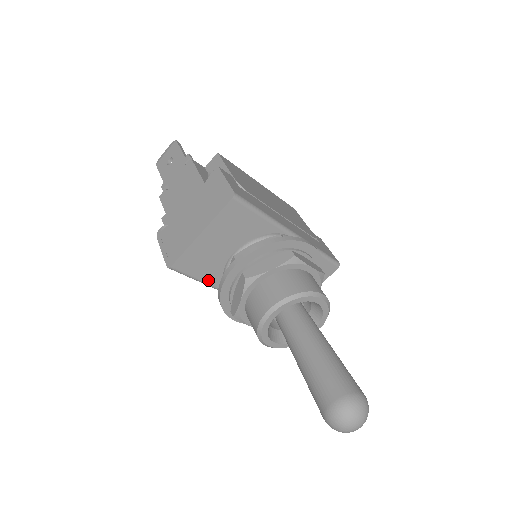
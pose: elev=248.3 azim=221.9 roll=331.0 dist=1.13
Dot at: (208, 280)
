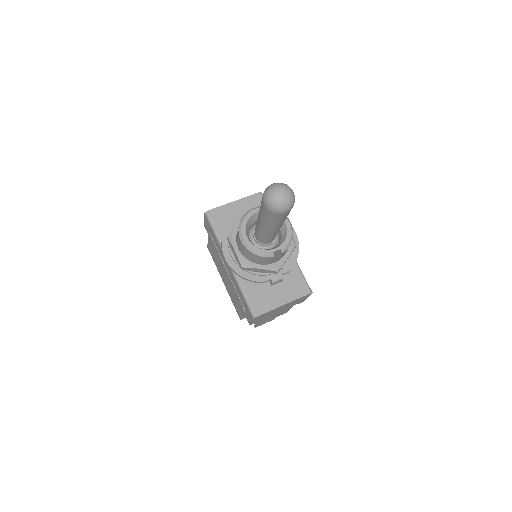
Dot at: (221, 236)
